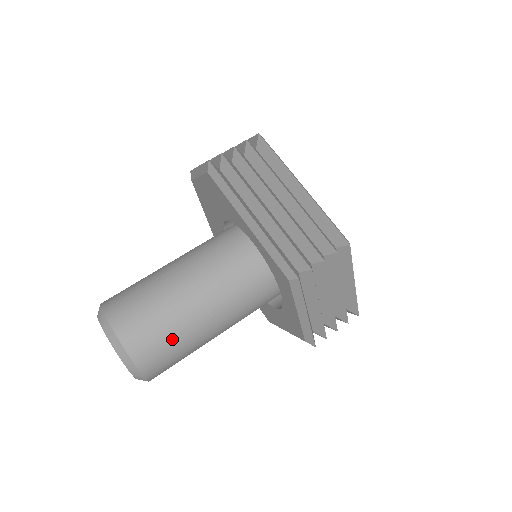
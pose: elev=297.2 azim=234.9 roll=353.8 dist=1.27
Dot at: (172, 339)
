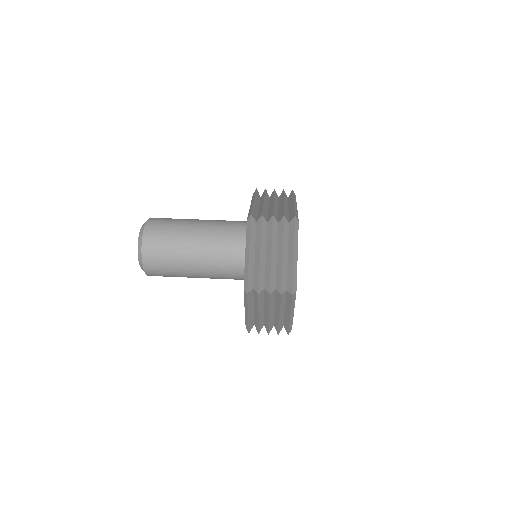
Dot at: (170, 235)
